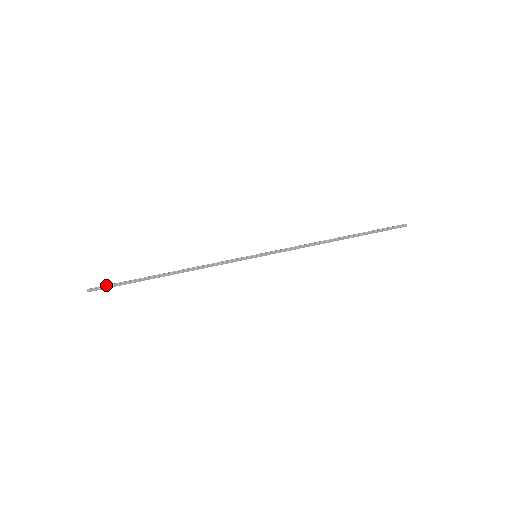
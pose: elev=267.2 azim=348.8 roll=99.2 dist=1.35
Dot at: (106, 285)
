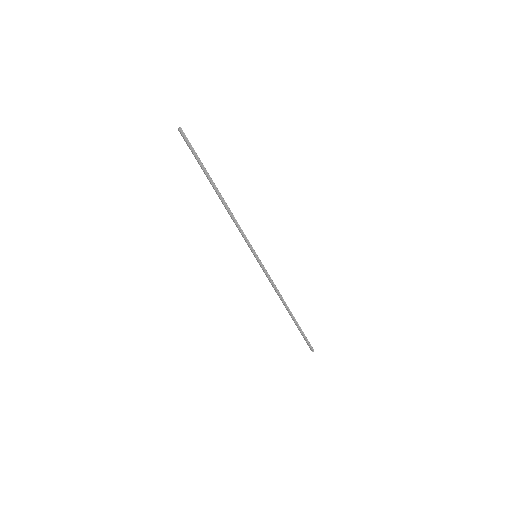
Dot at: occluded
